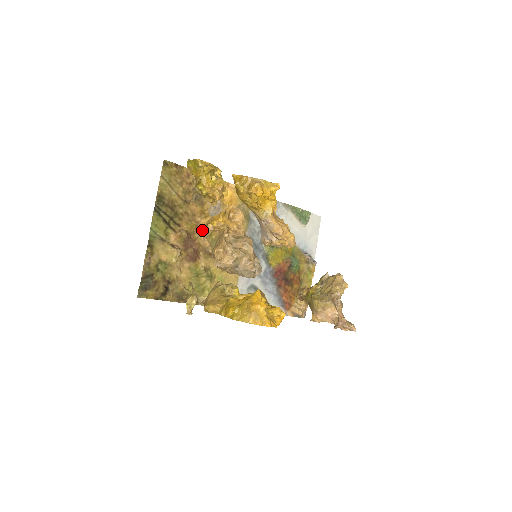
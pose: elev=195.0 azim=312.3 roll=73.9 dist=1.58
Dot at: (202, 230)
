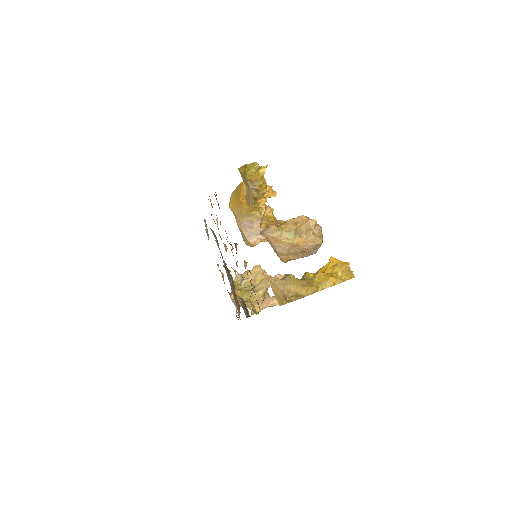
Dot at: occluded
